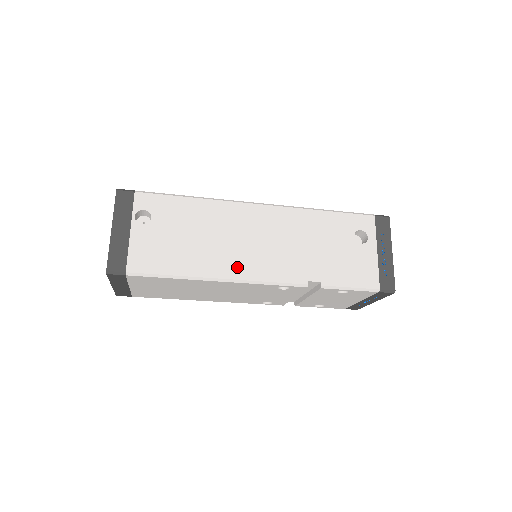
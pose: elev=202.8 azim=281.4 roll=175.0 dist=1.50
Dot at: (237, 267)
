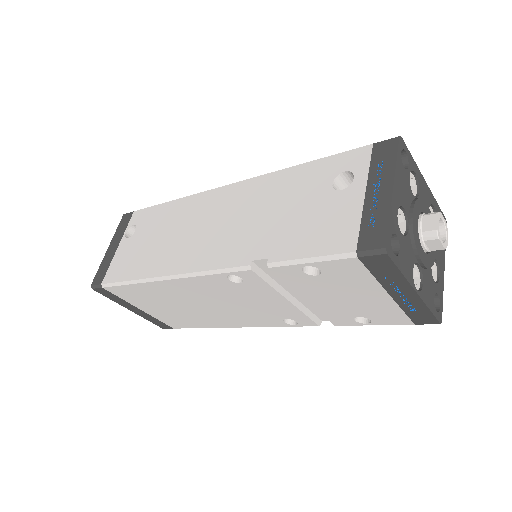
Dot at: (183, 260)
